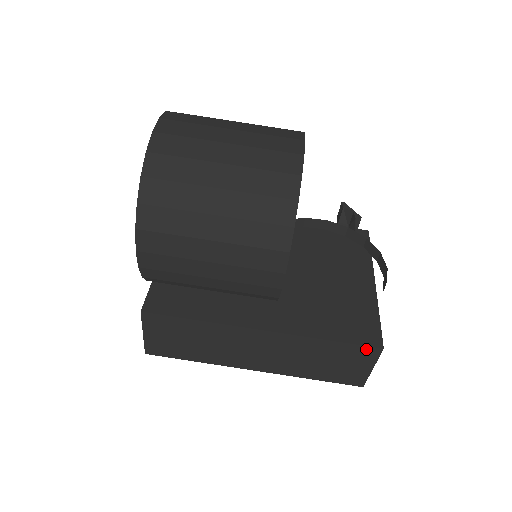
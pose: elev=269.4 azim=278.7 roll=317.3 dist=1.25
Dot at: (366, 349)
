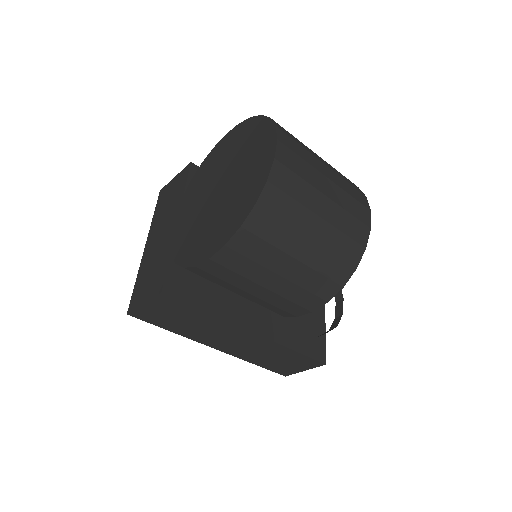
Dot at: (314, 361)
